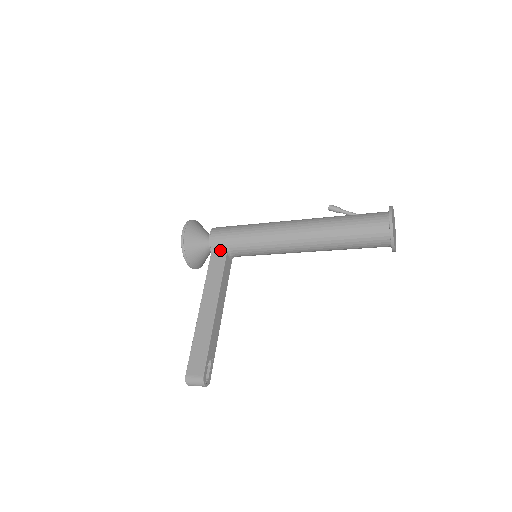
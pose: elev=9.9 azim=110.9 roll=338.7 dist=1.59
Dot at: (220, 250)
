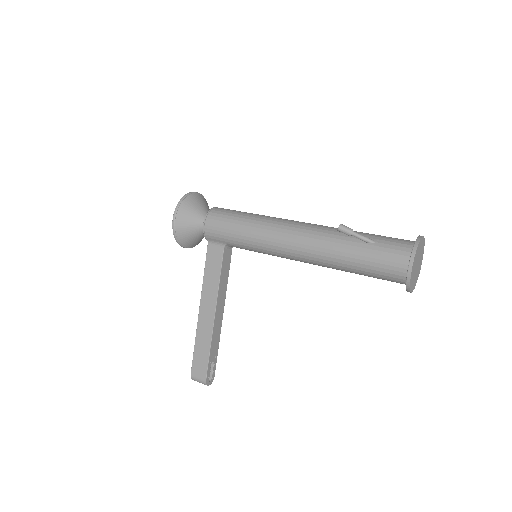
Dot at: (217, 243)
